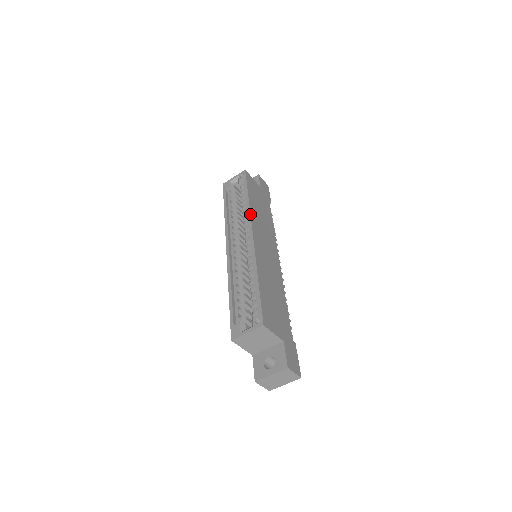
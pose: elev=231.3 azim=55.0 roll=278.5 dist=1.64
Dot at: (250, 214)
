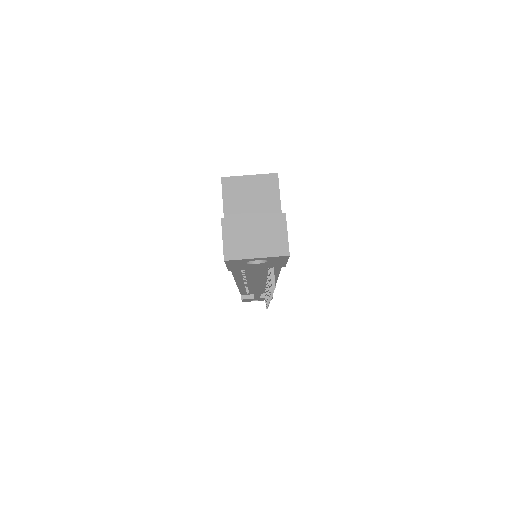
Dot at: occluded
